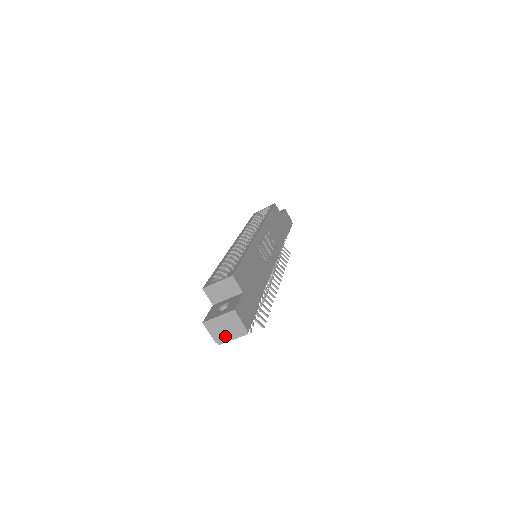
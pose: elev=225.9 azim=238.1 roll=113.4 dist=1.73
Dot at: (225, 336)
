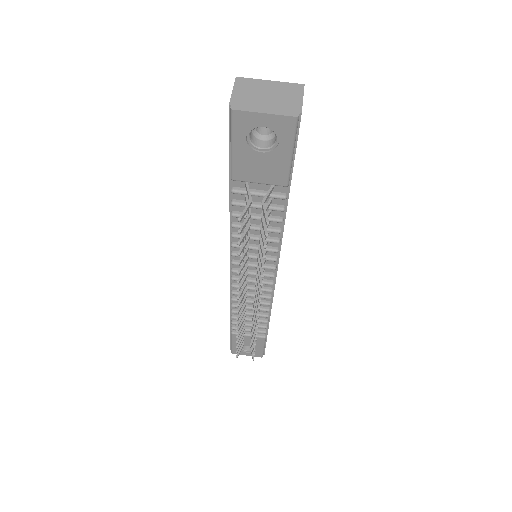
Dot at: (256, 104)
